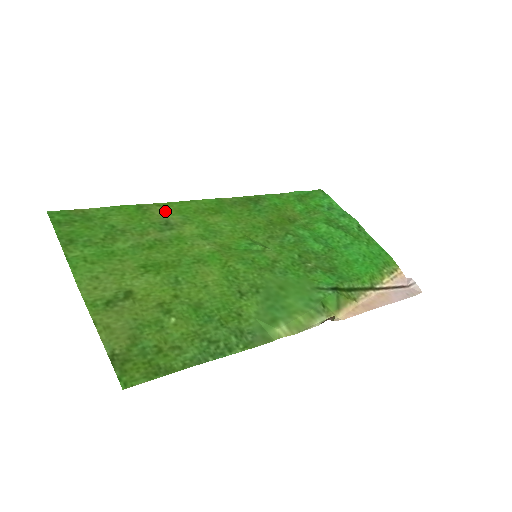
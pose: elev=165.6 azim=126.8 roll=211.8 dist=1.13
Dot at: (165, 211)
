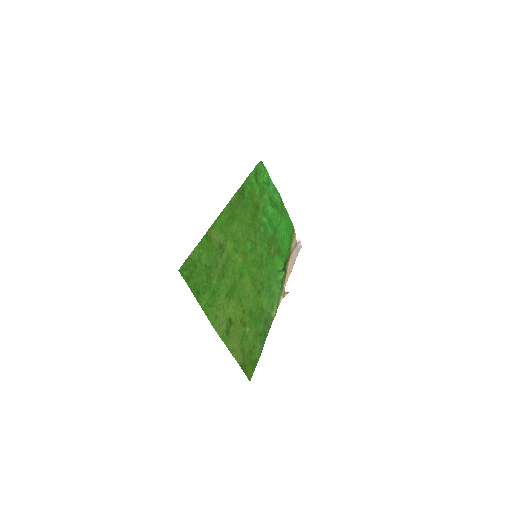
Dot at: (216, 233)
